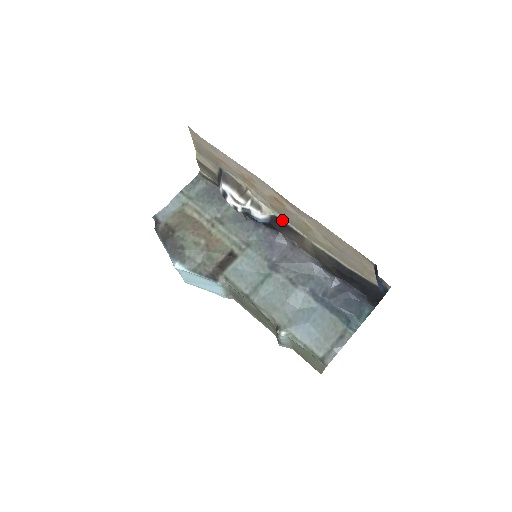
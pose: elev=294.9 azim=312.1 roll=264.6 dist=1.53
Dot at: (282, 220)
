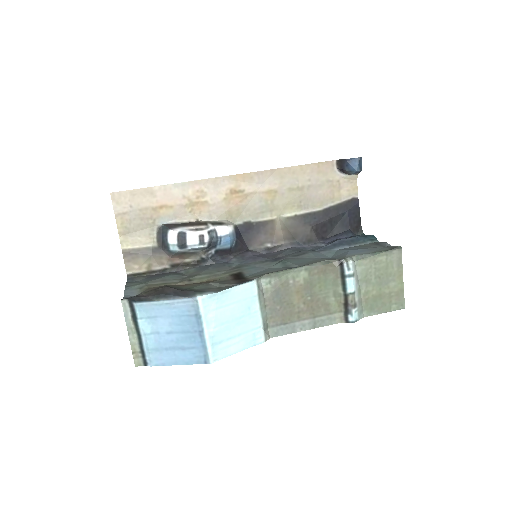
Dot at: (246, 222)
